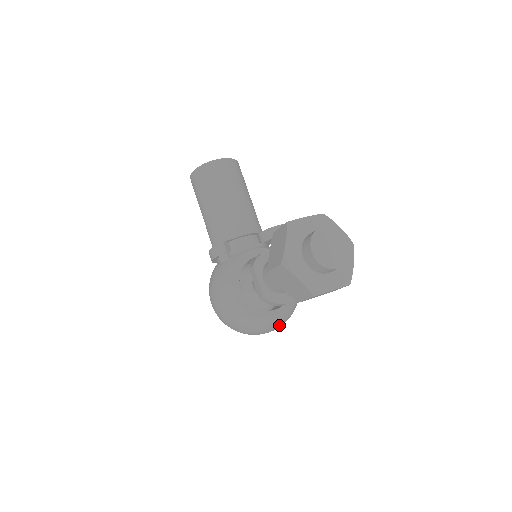
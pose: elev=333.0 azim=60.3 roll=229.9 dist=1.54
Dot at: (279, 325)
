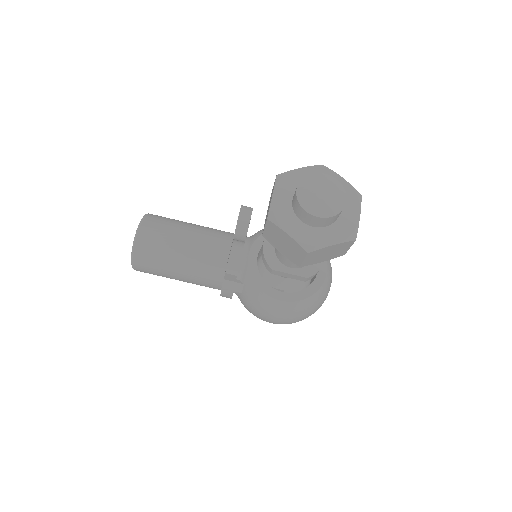
Dot at: (331, 273)
